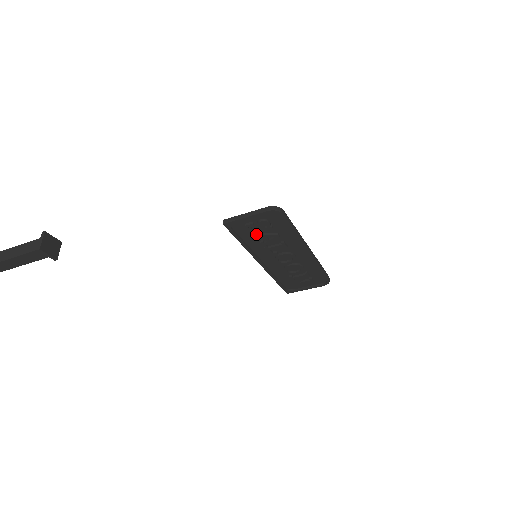
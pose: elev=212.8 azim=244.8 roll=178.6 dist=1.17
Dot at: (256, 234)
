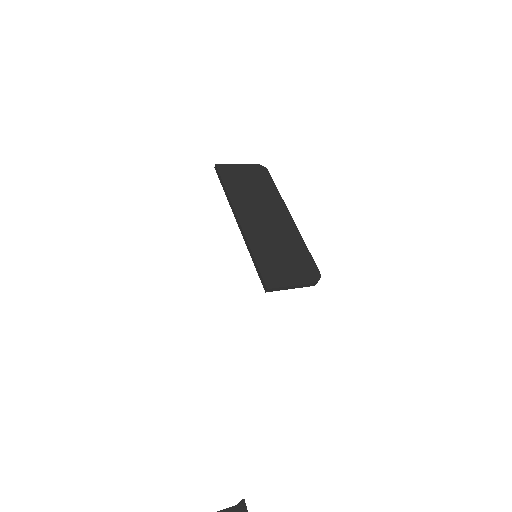
Dot at: (276, 264)
